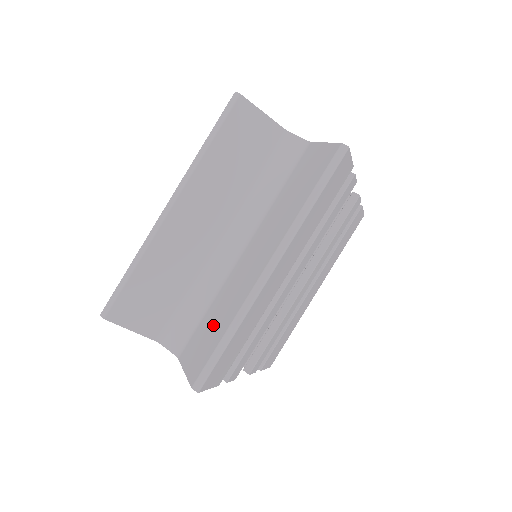
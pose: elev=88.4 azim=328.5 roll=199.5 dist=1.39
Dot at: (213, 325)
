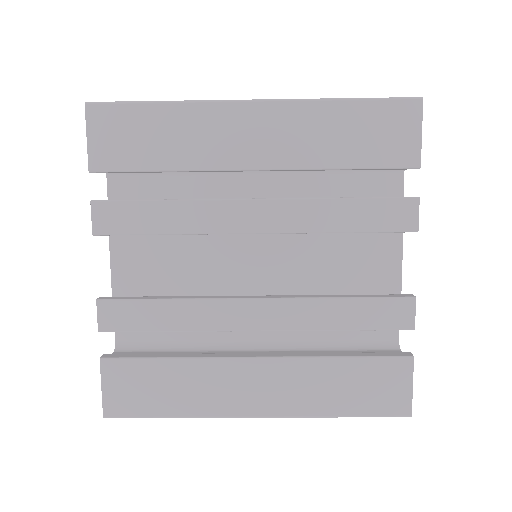
Dot at: occluded
